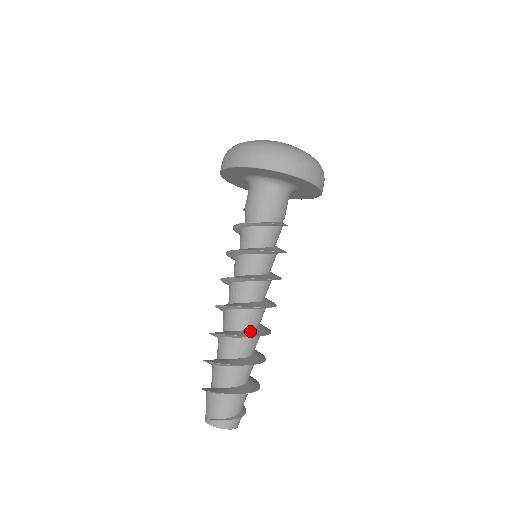
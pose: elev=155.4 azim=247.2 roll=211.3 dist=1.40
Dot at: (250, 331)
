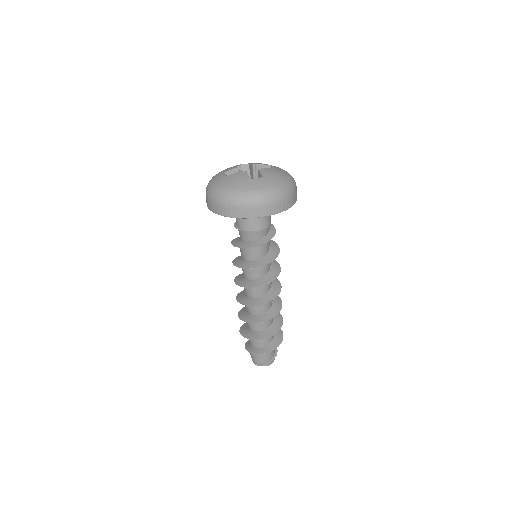
Dot at: (273, 307)
